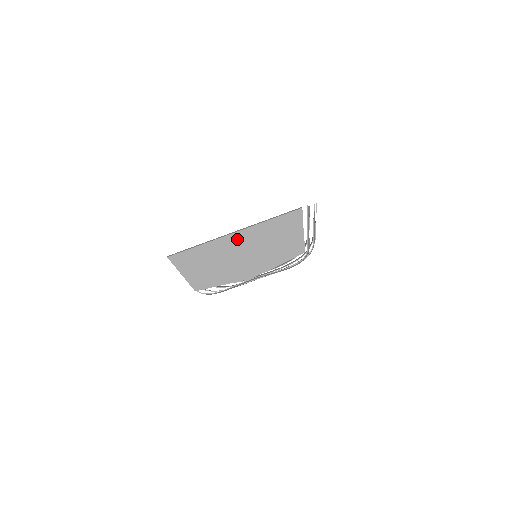
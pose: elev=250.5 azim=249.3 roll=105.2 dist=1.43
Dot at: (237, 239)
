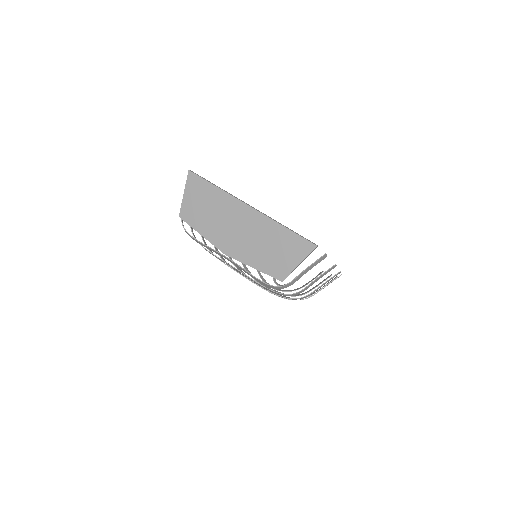
Dot at: (248, 214)
